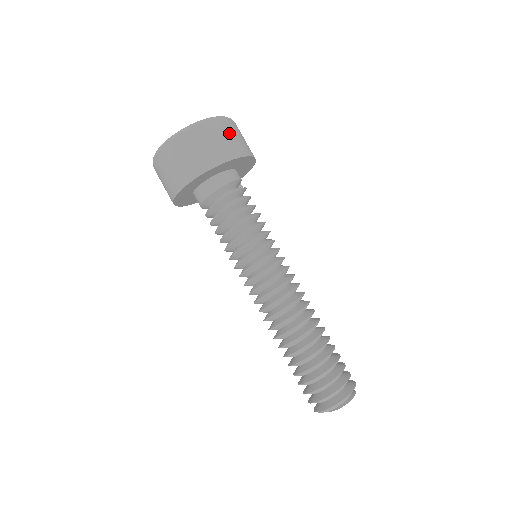
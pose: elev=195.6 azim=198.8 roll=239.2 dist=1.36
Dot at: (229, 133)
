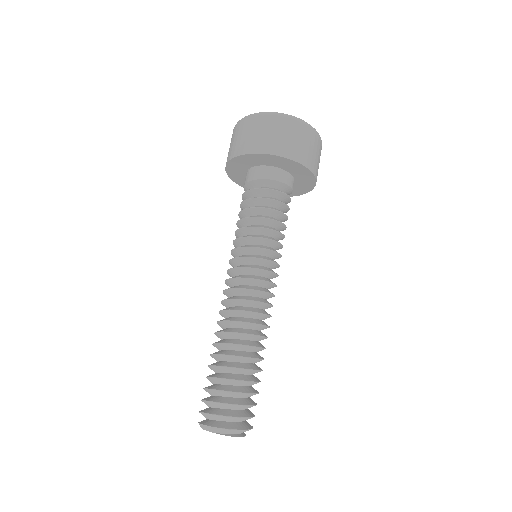
Dot at: occluded
